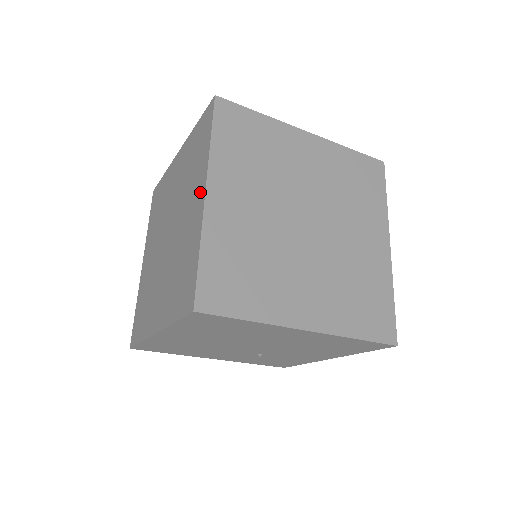
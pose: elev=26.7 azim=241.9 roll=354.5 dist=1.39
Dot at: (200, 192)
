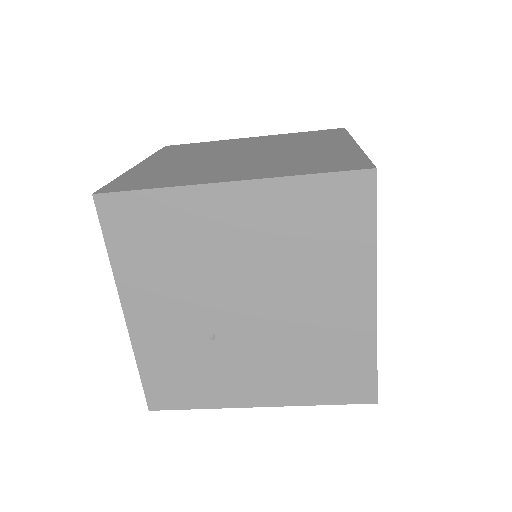
Dot at: (342, 143)
